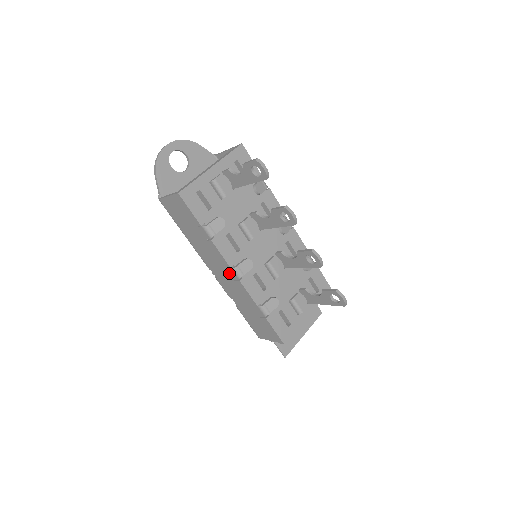
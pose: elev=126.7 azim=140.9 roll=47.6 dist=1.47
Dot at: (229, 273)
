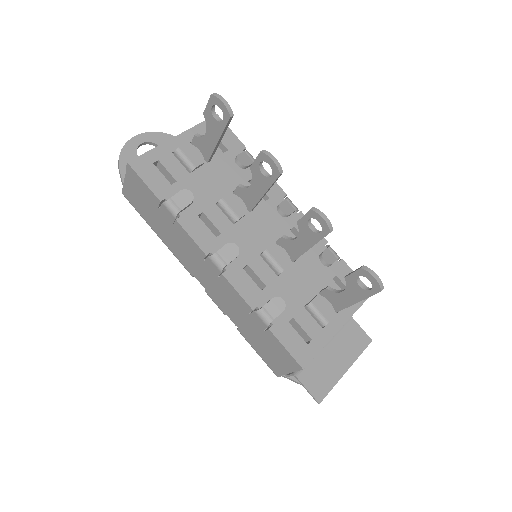
Dot at: (210, 269)
